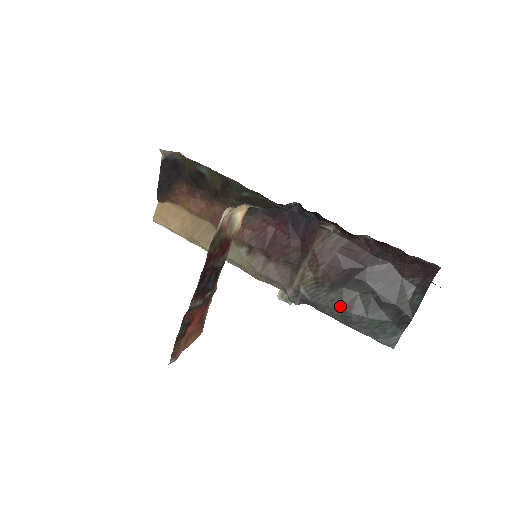
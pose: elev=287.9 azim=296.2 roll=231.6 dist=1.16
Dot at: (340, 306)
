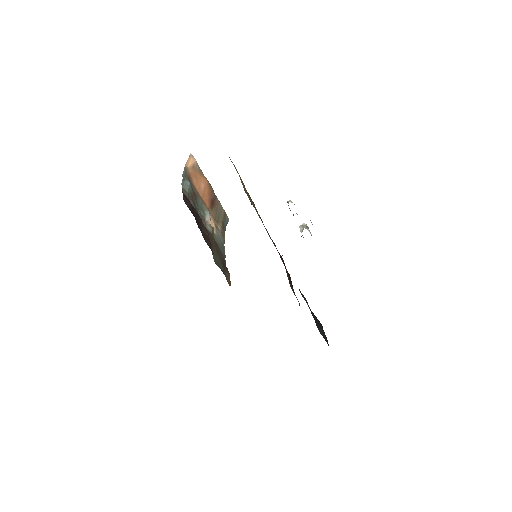
Dot at: occluded
